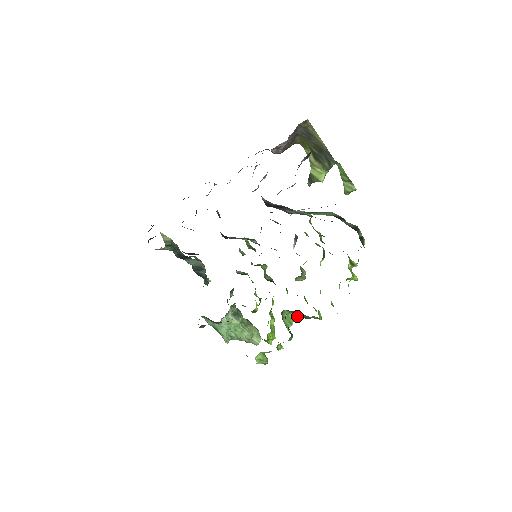
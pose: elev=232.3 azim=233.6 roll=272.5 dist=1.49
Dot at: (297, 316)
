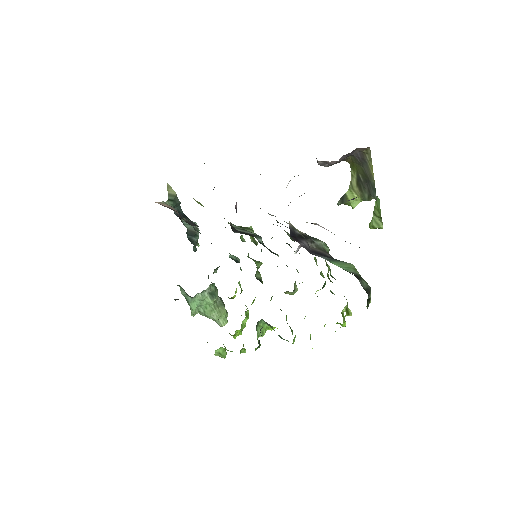
Dot at: occluded
